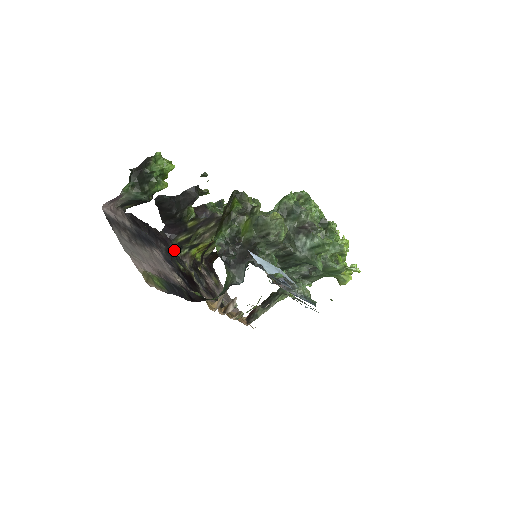
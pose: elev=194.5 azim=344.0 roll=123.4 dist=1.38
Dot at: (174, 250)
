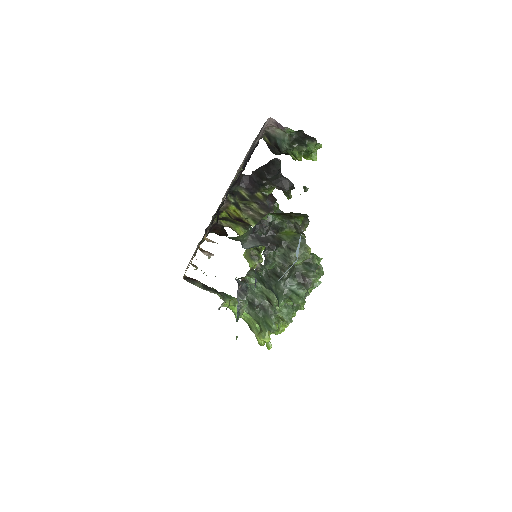
Dot at: (232, 190)
